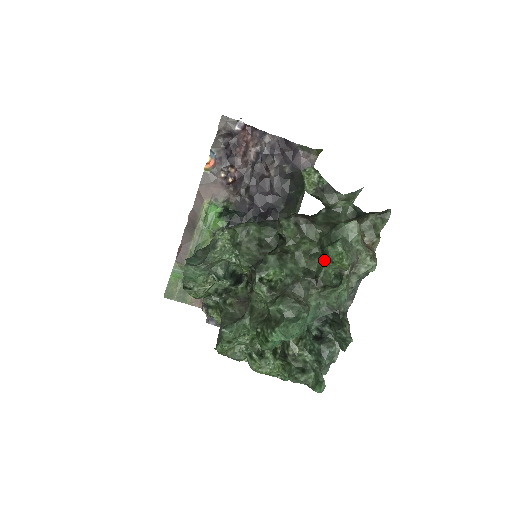
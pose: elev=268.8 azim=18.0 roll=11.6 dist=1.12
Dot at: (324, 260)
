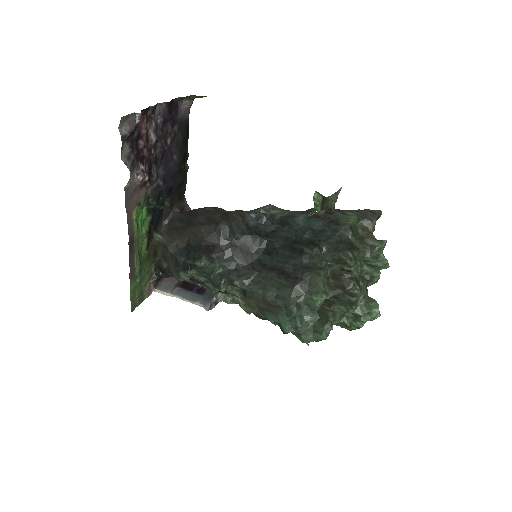
Dot at: (370, 268)
